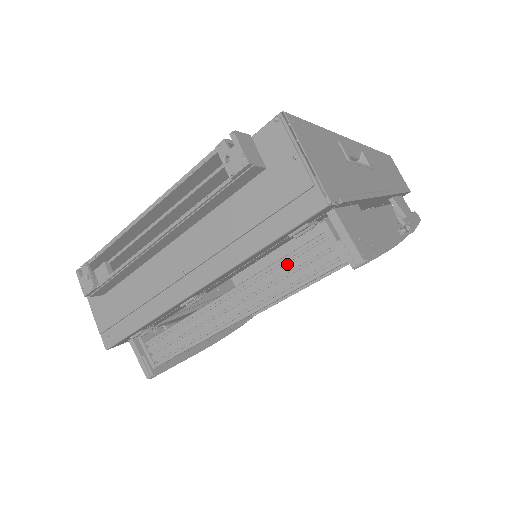
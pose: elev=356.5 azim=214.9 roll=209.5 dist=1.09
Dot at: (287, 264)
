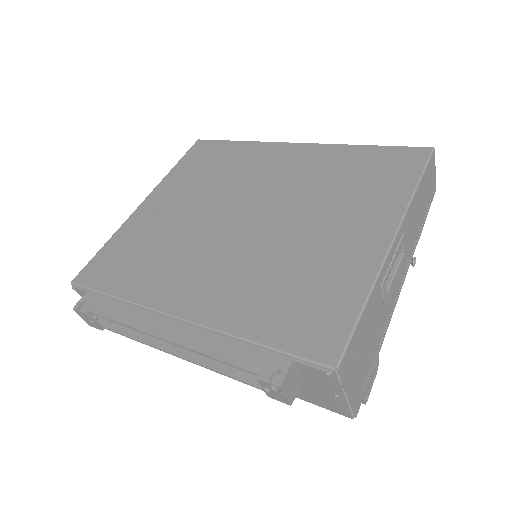
Dot at: occluded
